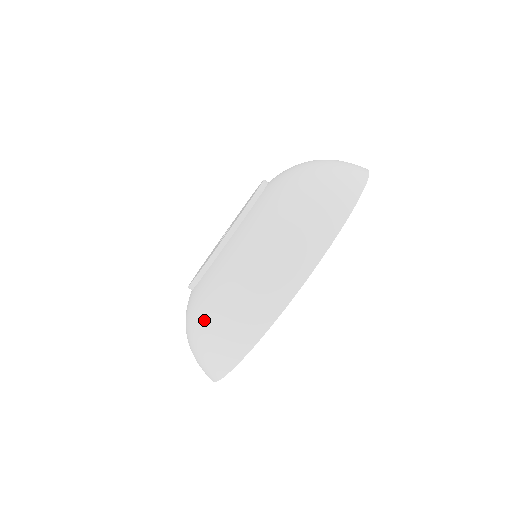
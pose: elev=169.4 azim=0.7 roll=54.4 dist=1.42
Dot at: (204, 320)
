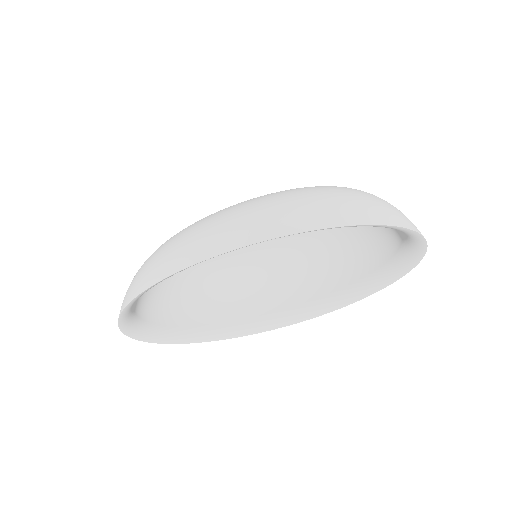
Dot at: occluded
